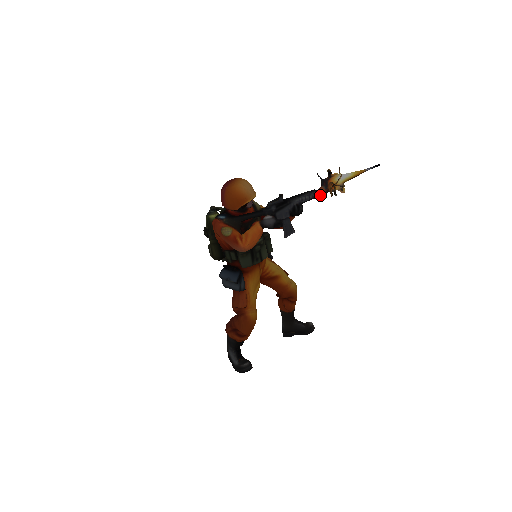
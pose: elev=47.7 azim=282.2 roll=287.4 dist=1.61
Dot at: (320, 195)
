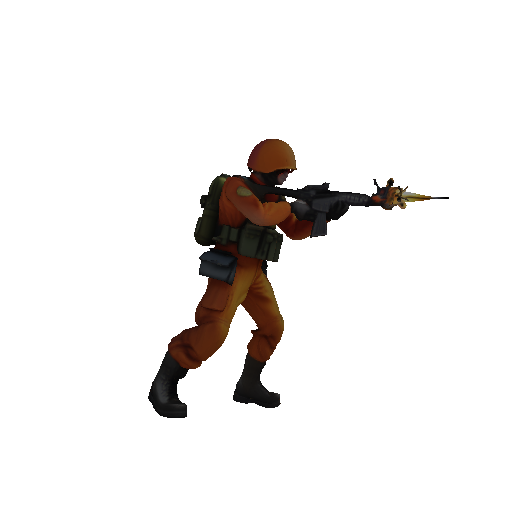
Dot at: (371, 204)
